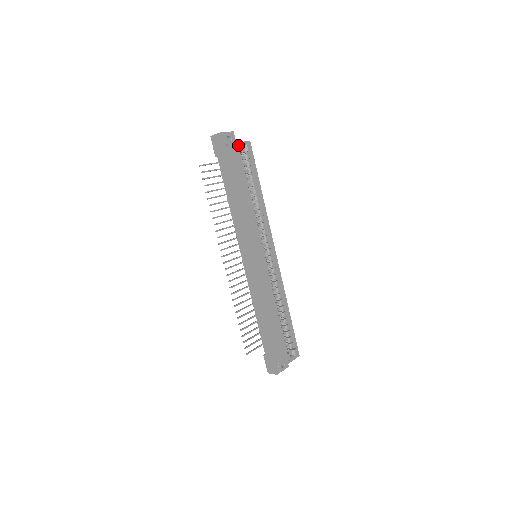
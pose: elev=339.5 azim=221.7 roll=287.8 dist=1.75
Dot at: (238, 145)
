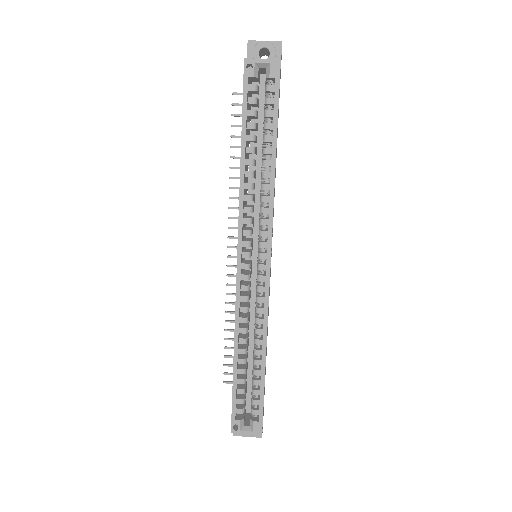
Dot at: (251, 64)
